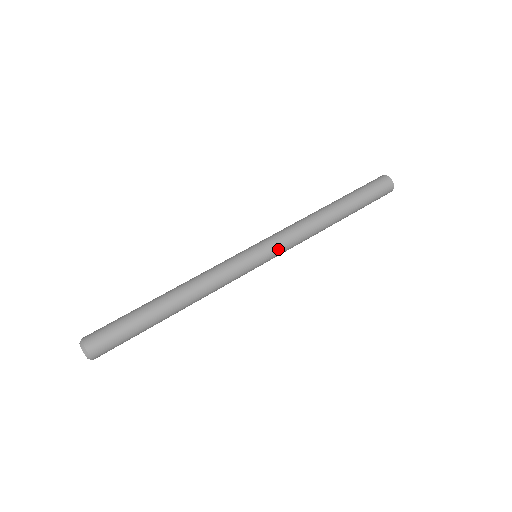
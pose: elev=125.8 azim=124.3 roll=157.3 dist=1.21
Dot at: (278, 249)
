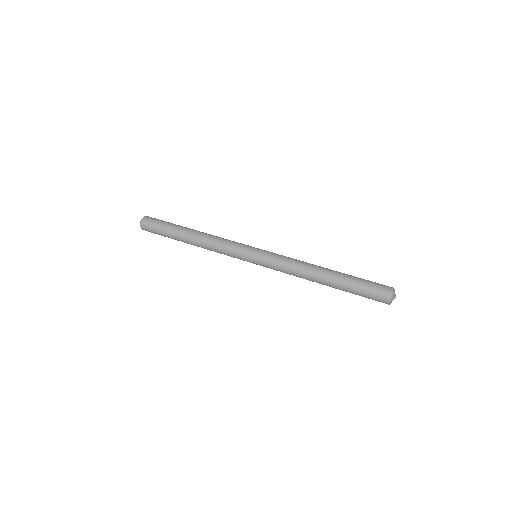
Dot at: (267, 266)
